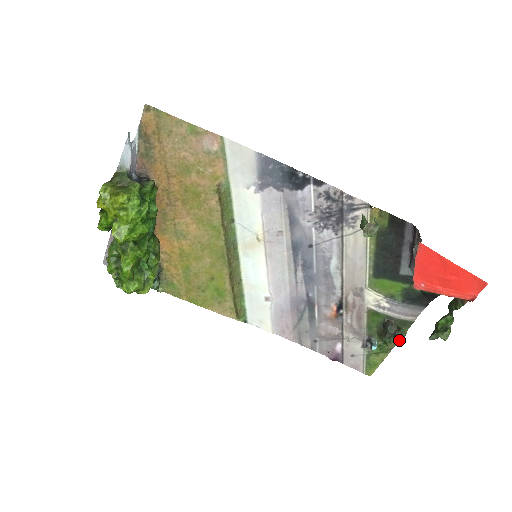
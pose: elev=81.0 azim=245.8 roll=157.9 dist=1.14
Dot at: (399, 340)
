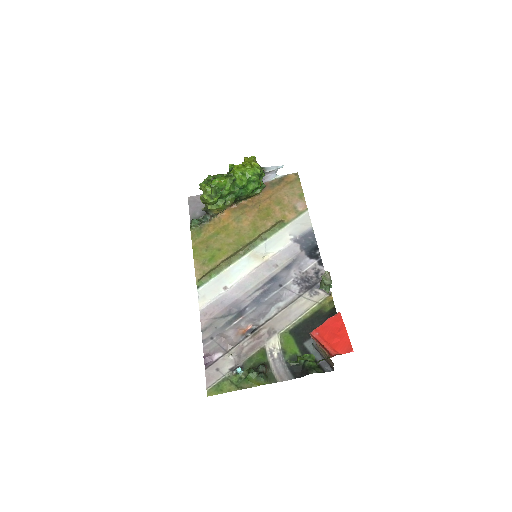
Dot at: (258, 378)
